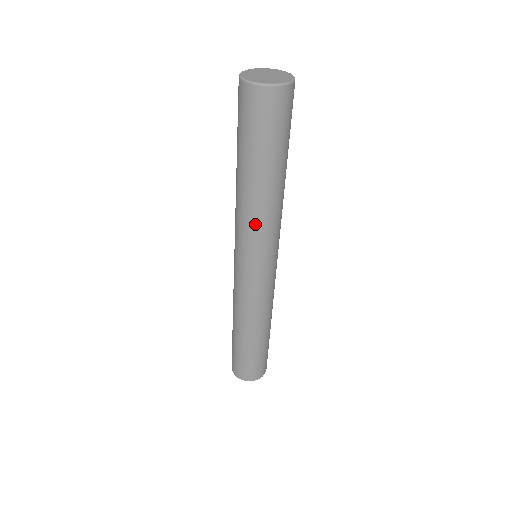
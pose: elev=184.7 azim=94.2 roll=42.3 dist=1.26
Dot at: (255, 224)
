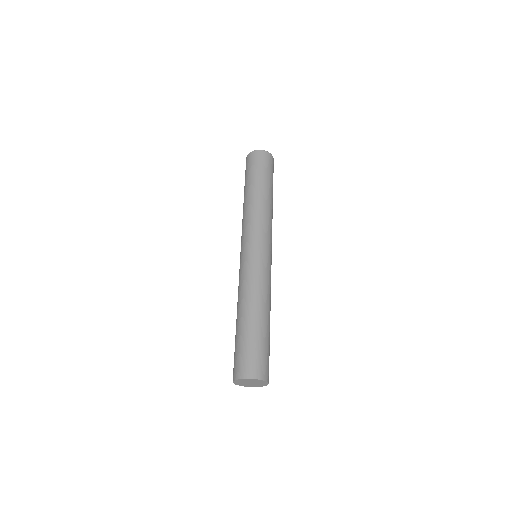
Dot at: (256, 216)
